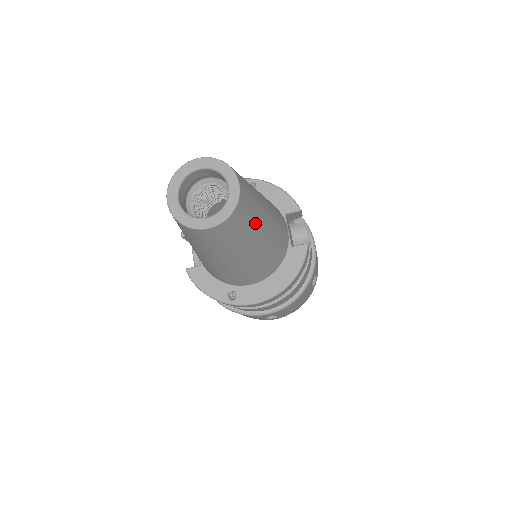
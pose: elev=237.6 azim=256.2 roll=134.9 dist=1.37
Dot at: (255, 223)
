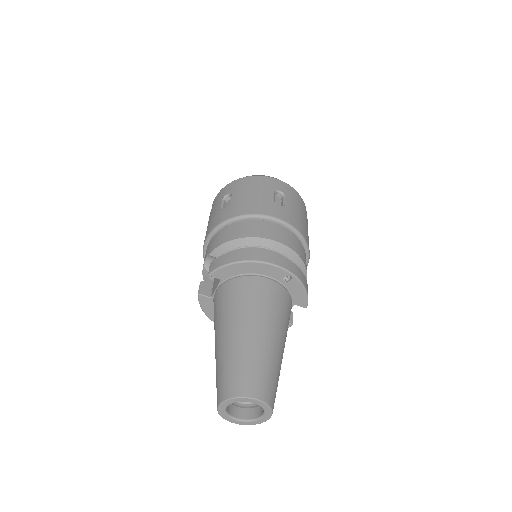
Dot at: occluded
